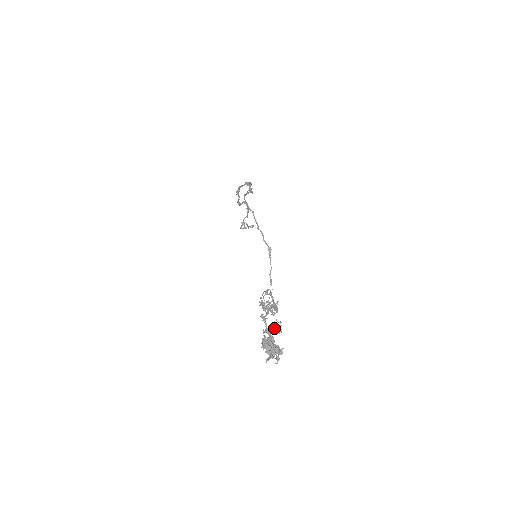
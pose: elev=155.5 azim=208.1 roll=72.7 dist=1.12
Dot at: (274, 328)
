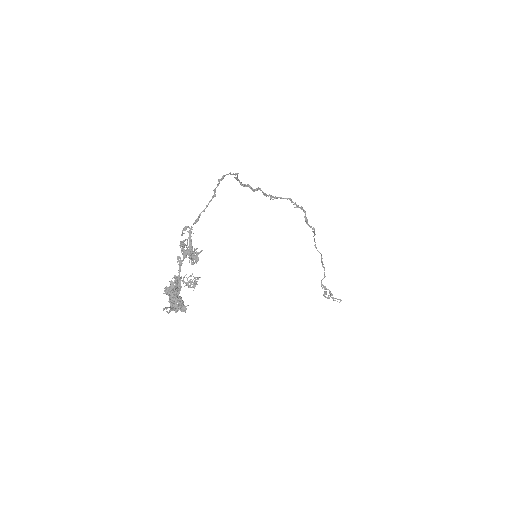
Dot at: (187, 278)
